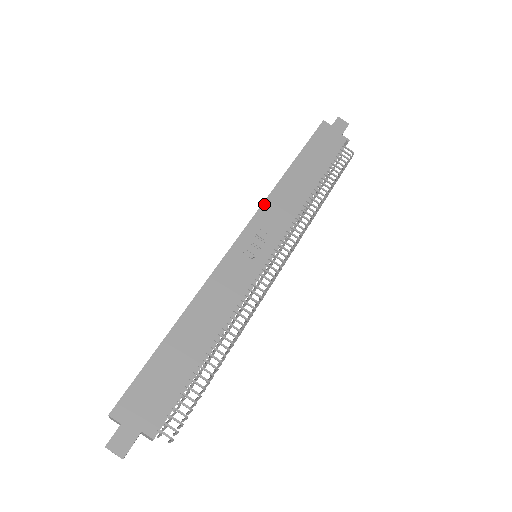
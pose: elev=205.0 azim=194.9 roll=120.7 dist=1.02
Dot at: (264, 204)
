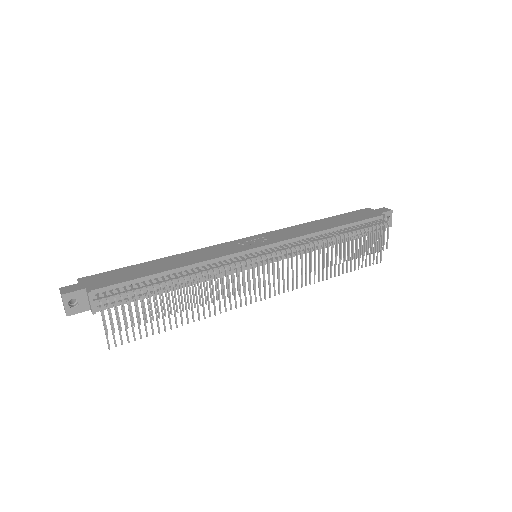
Dot at: (279, 230)
